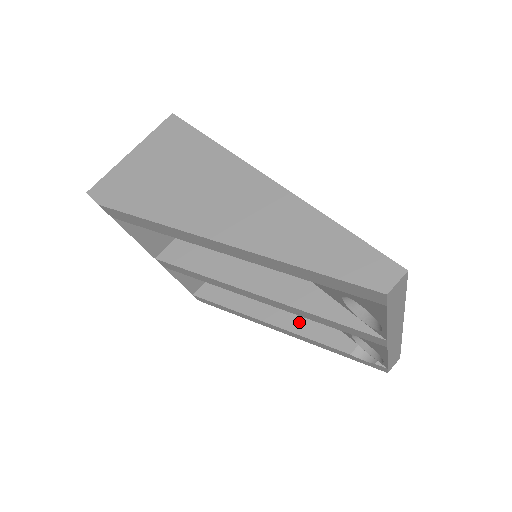
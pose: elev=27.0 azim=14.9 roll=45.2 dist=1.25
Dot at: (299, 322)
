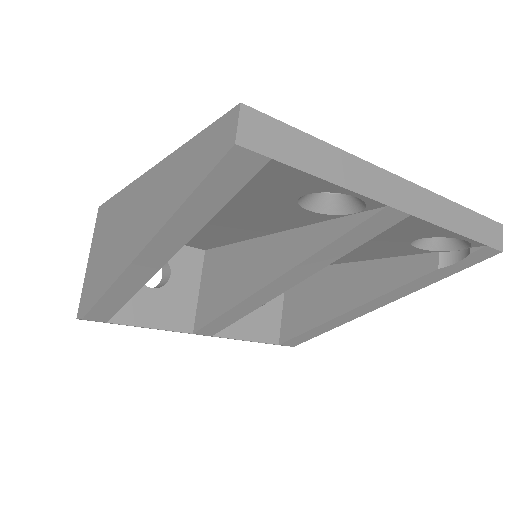
Dot at: (371, 285)
